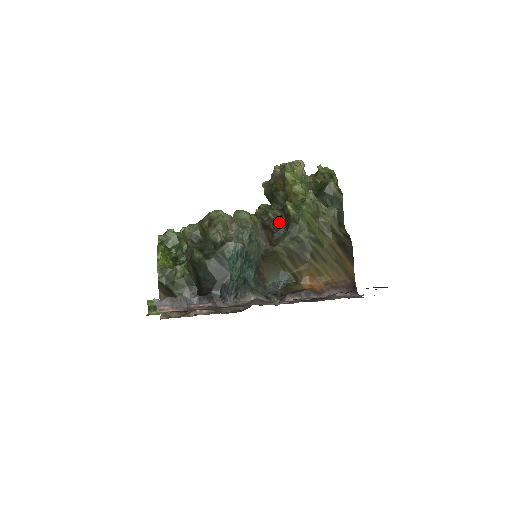
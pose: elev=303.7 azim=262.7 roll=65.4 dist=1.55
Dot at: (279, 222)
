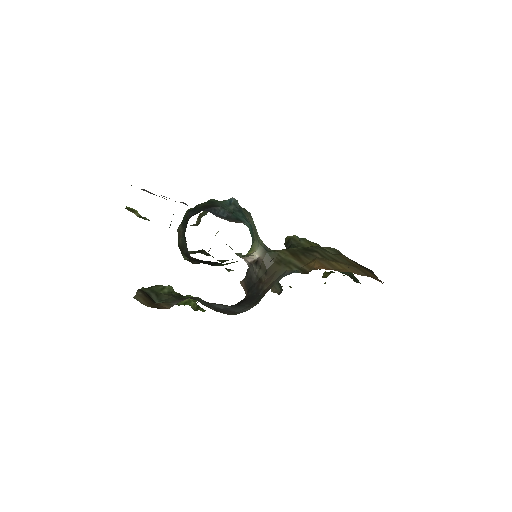
Dot at: occluded
